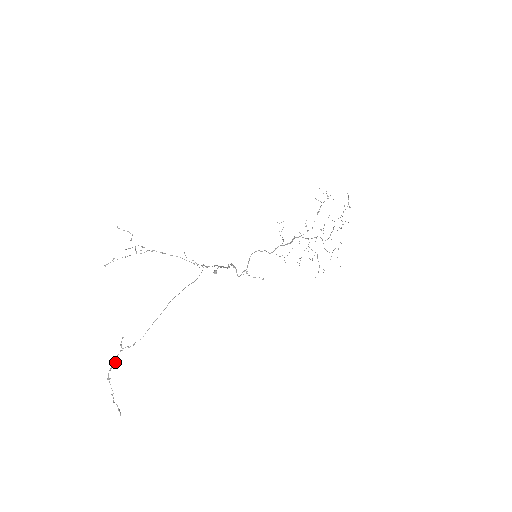
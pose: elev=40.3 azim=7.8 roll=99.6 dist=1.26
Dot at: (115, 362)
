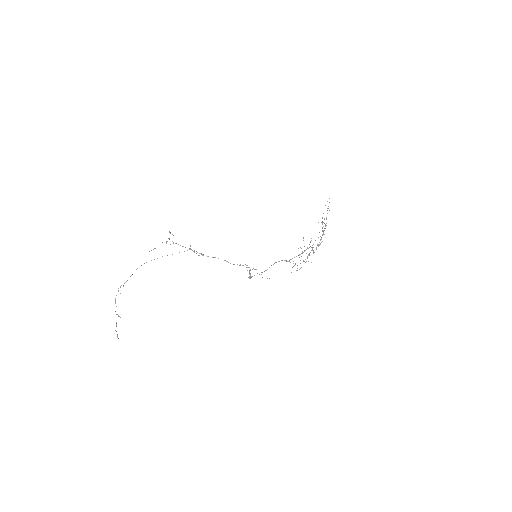
Dot at: (115, 300)
